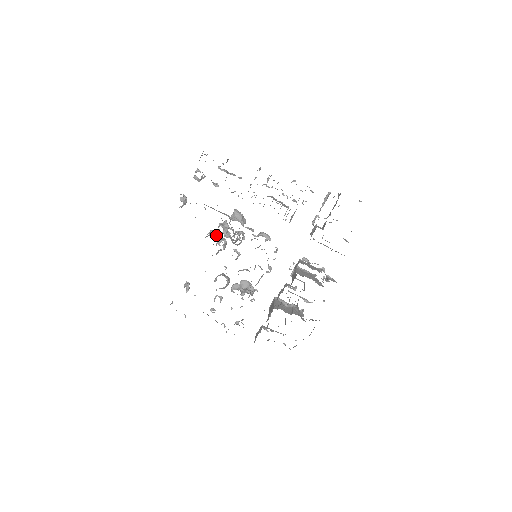
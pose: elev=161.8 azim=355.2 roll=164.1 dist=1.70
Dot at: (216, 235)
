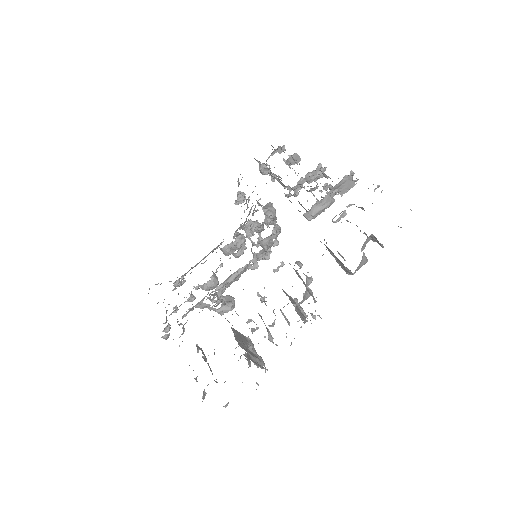
Dot at: occluded
